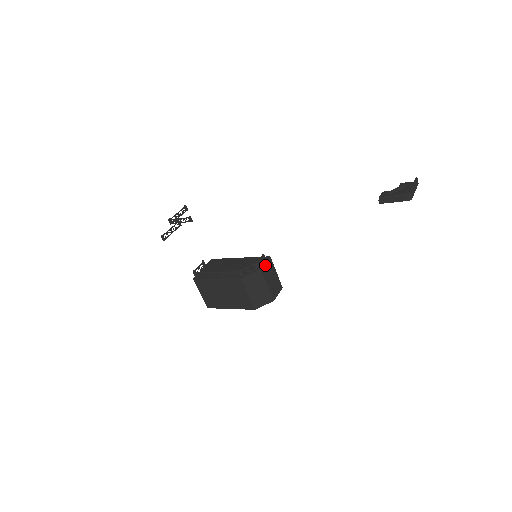
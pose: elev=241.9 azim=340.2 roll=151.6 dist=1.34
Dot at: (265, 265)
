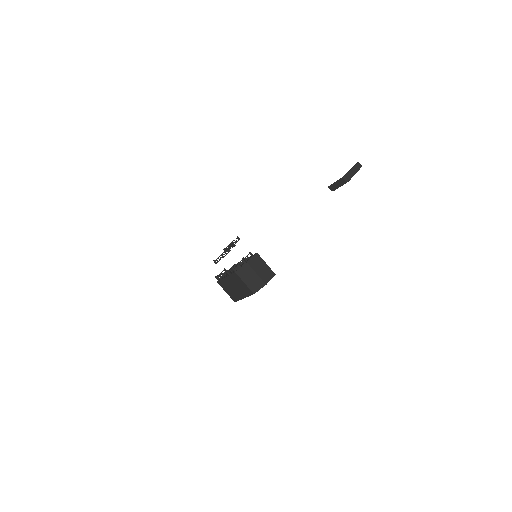
Dot at: (252, 259)
